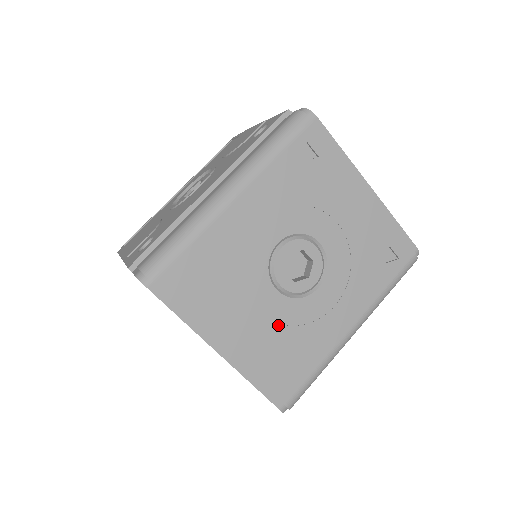
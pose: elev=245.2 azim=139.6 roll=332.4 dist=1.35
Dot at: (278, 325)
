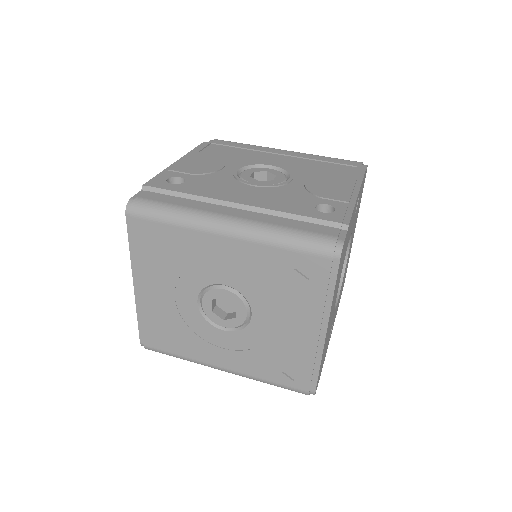
Dot at: (179, 315)
